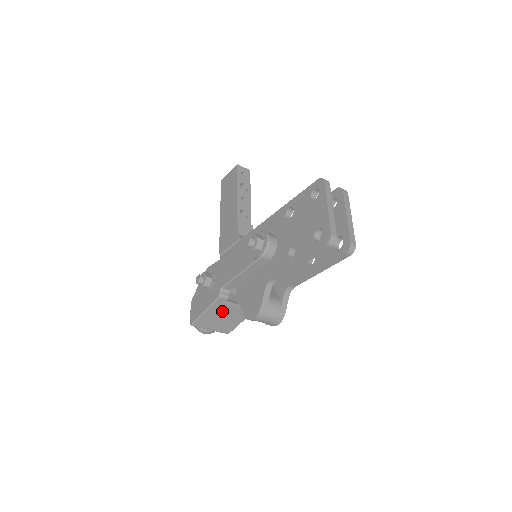
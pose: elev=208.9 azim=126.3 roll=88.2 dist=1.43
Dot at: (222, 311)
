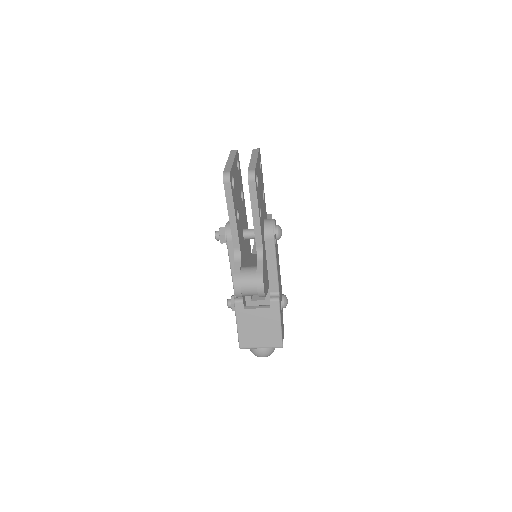
Dot at: (251, 319)
